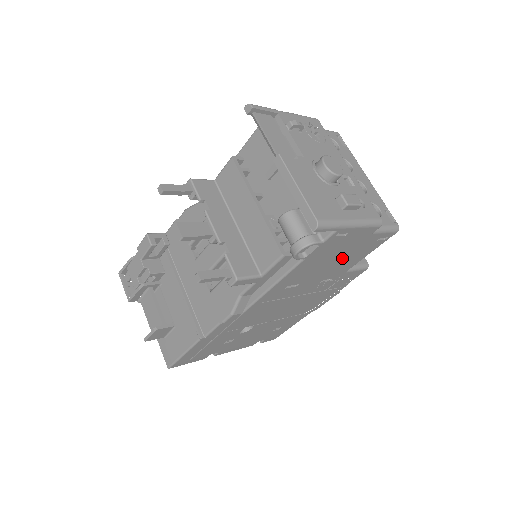
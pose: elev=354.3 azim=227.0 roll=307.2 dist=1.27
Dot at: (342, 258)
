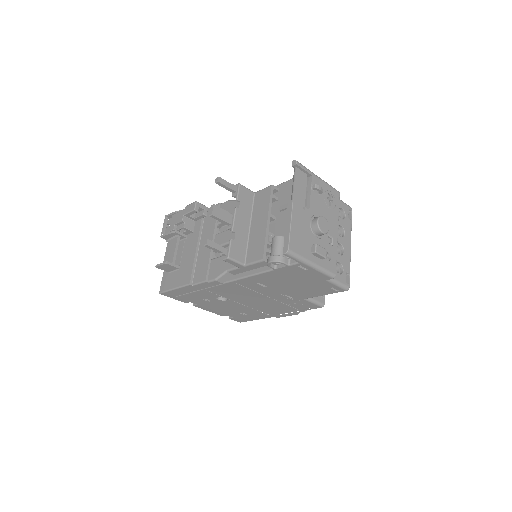
Dot at: (302, 286)
